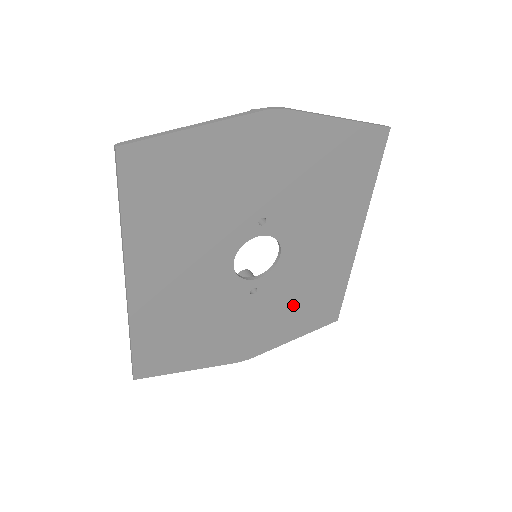
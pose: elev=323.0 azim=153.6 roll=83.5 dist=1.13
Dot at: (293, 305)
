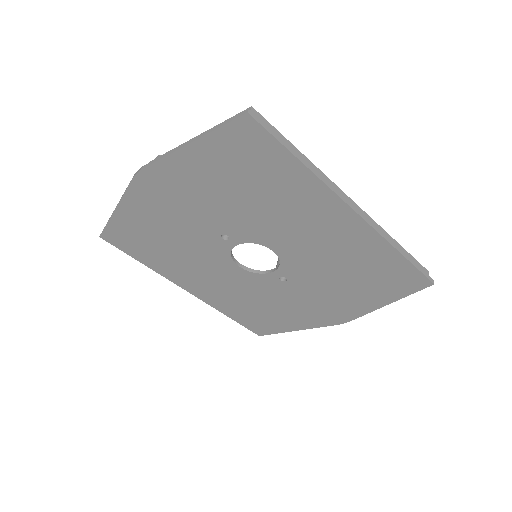
Dot at: (343, 281)
